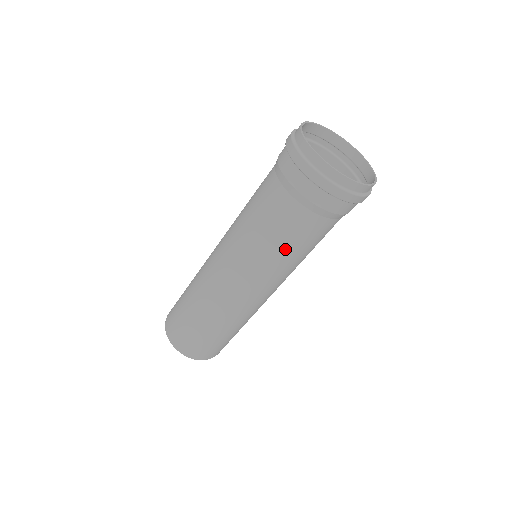
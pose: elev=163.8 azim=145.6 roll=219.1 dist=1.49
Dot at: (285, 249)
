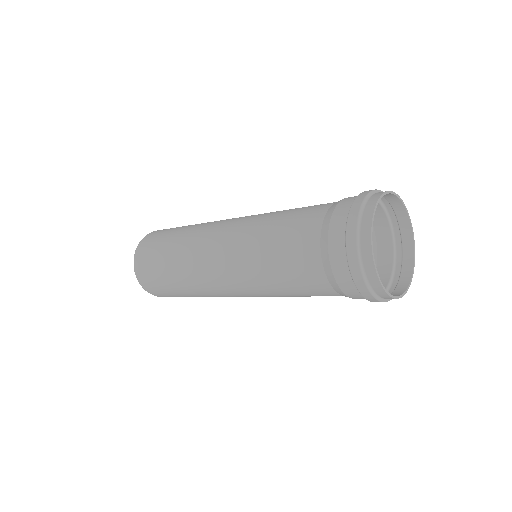
Dot at: (293, 295)
